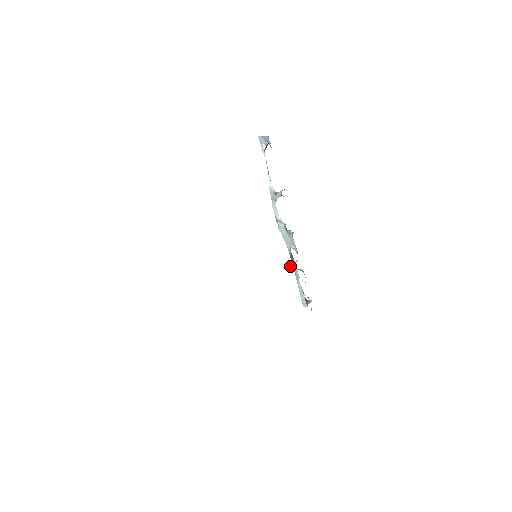
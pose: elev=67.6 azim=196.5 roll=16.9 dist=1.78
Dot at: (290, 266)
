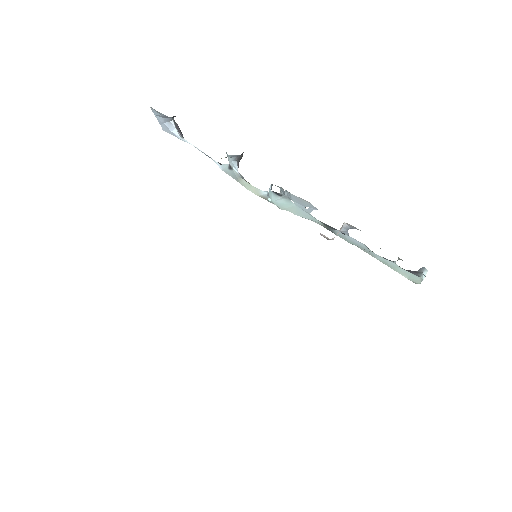
Dot at: occluded
